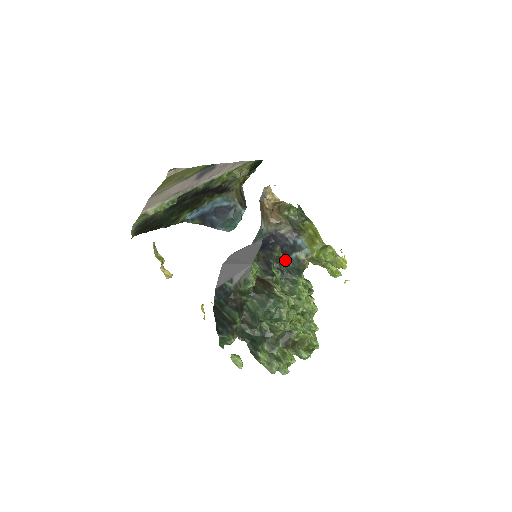
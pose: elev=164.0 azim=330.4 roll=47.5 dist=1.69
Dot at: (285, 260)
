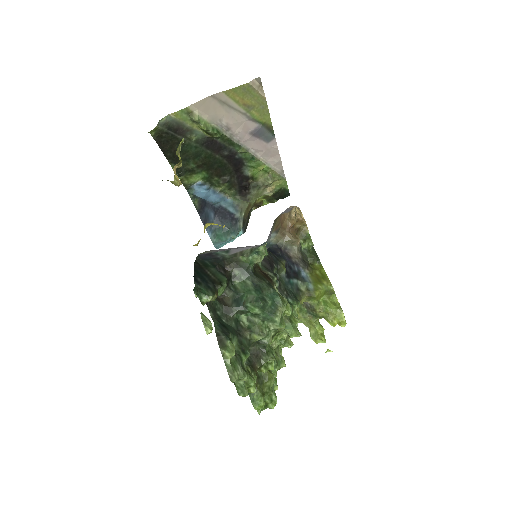
Dot at: (285, 278)
